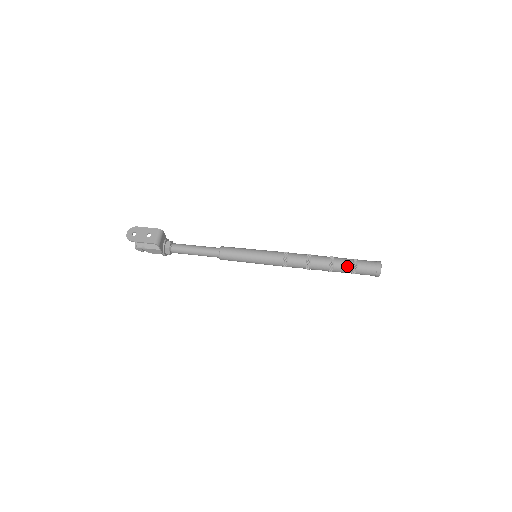
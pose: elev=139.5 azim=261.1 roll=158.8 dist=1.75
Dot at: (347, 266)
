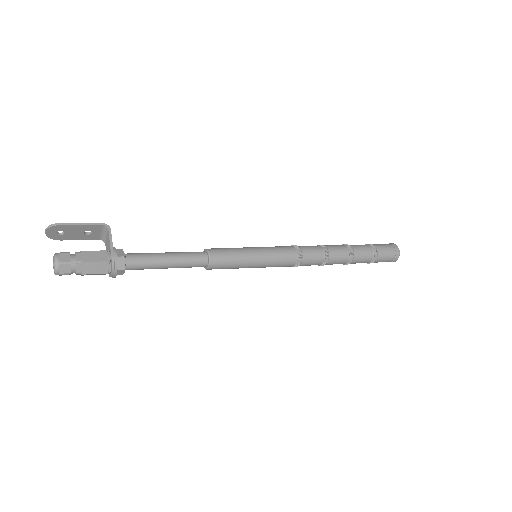
Dot at: (361, 245)
